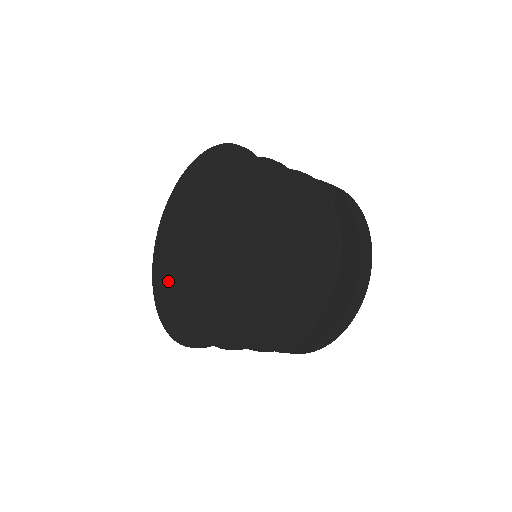
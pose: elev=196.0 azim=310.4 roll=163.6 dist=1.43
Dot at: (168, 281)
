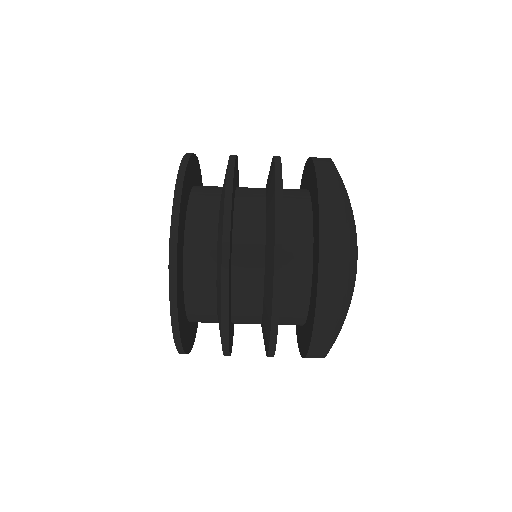
Dot at: occluded
